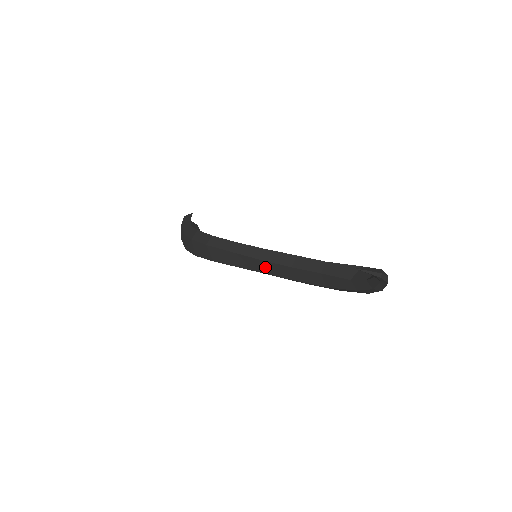
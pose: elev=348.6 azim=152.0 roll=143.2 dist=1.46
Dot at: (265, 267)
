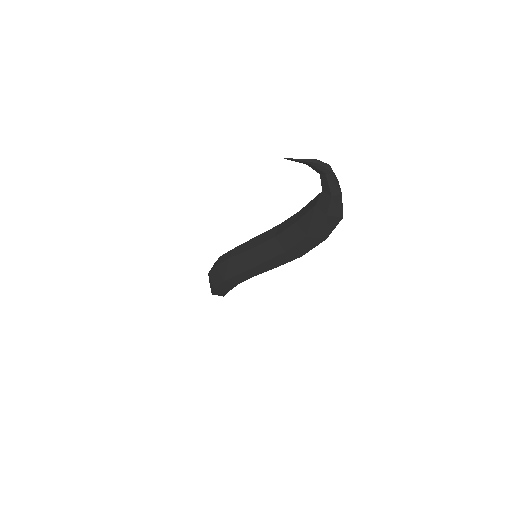
Dot at: (259, 255)
